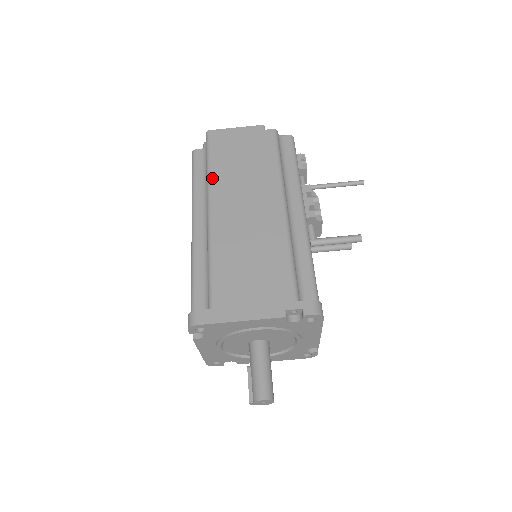
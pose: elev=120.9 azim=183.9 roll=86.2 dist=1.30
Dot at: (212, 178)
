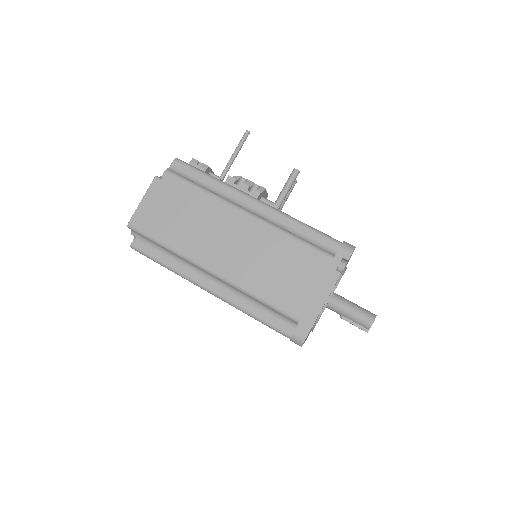
Dot at: (181, 251)
